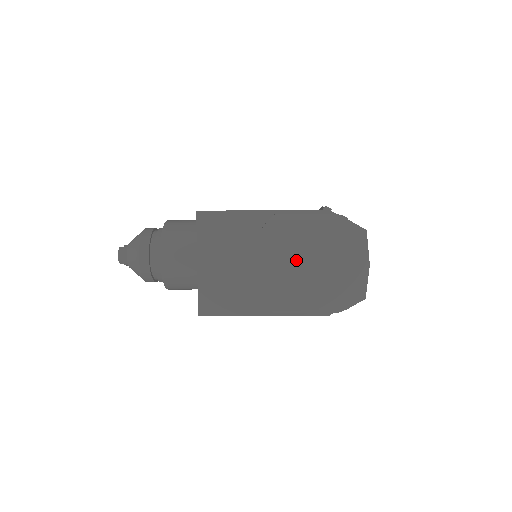
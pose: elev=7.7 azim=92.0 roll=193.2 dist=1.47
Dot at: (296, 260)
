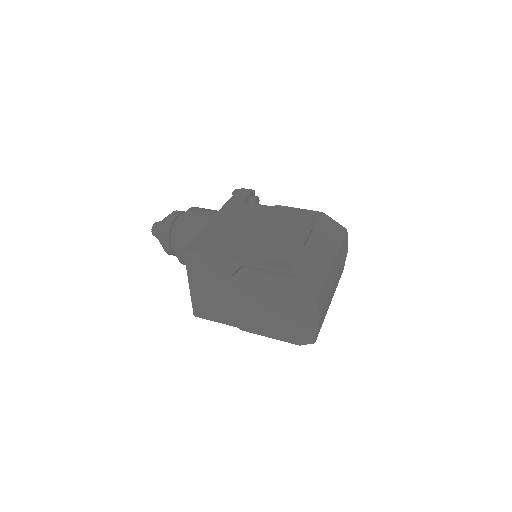
Dot at: (259, 305)
